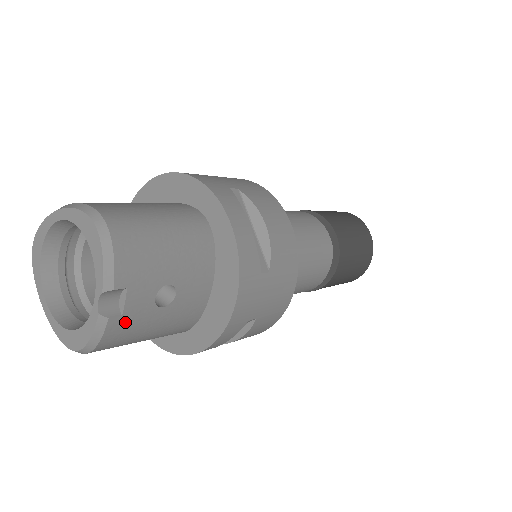
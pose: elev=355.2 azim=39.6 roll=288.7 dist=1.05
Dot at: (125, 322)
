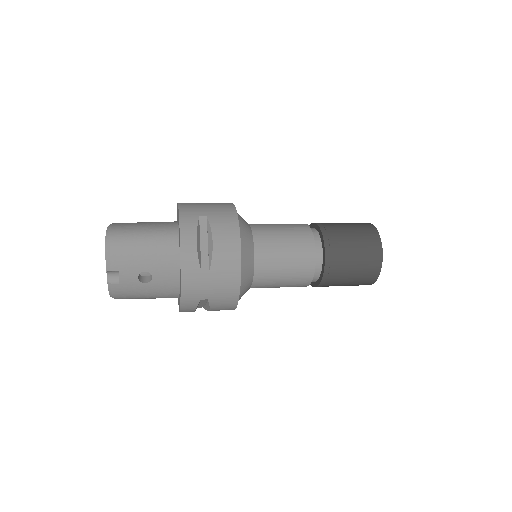
Dot at: (123, 287)
